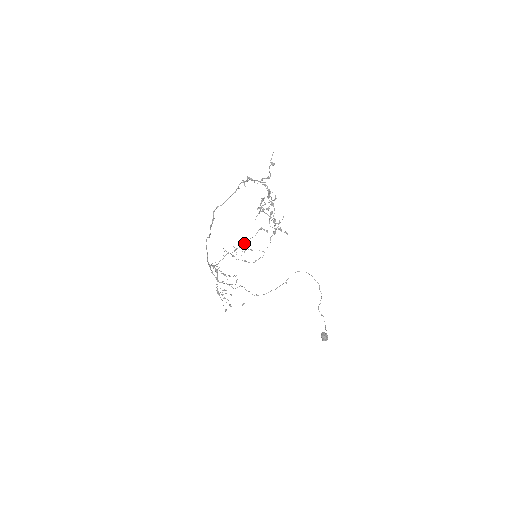
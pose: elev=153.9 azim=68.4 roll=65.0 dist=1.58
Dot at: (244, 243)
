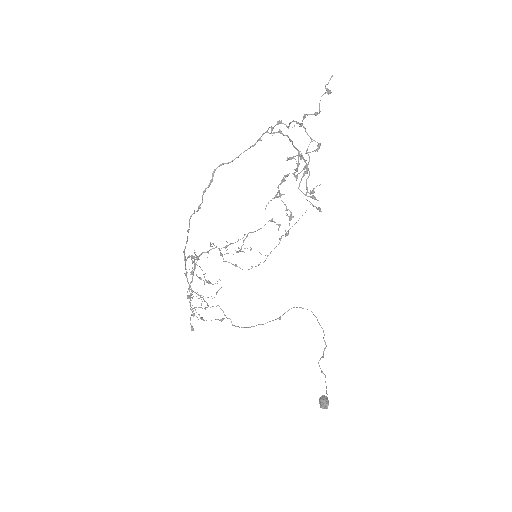
Dot at: (242, 238)
